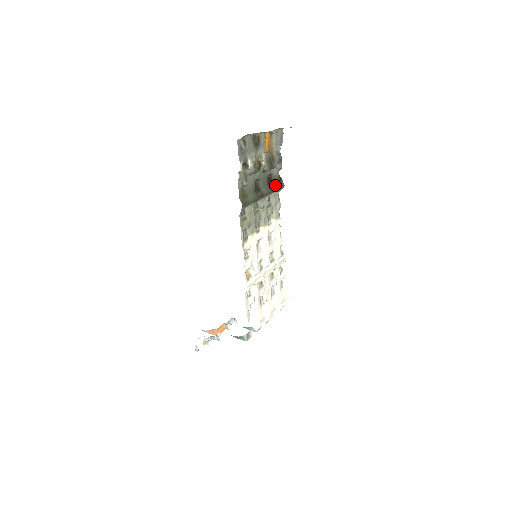
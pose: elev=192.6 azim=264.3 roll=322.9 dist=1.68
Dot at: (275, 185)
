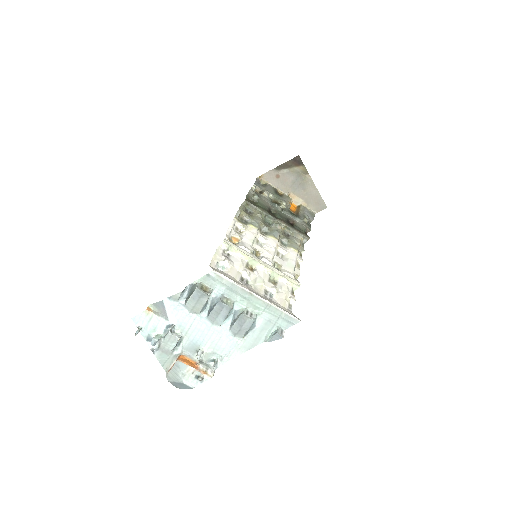
Dot at: (297, 229)
